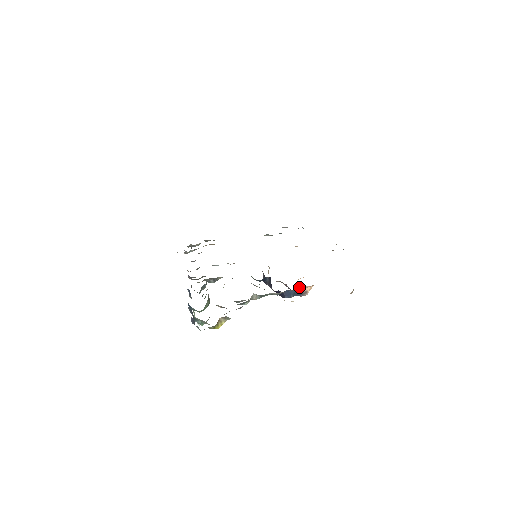
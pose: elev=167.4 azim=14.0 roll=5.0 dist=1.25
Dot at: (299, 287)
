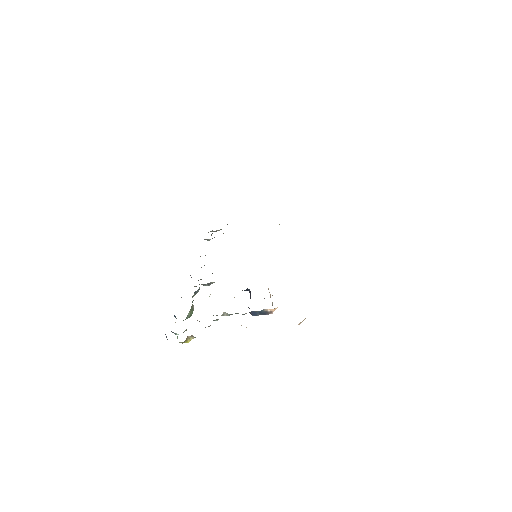
Dot at: (264, 309)
